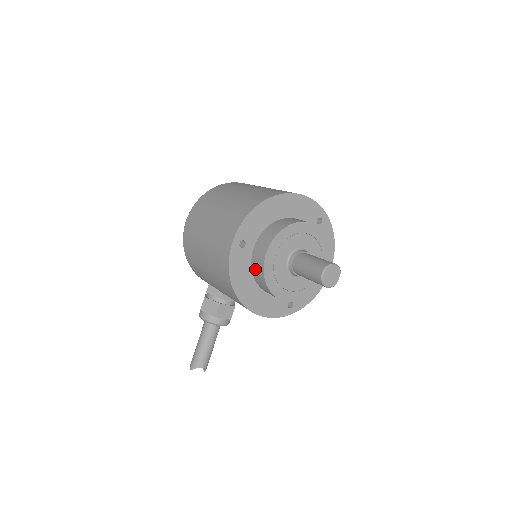
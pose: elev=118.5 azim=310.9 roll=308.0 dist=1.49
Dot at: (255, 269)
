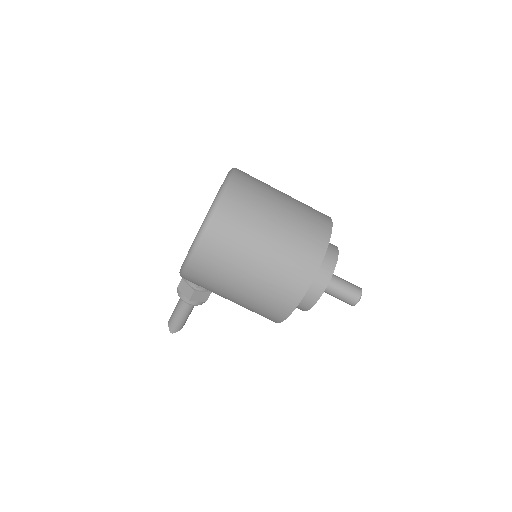
Dot at: occluded
